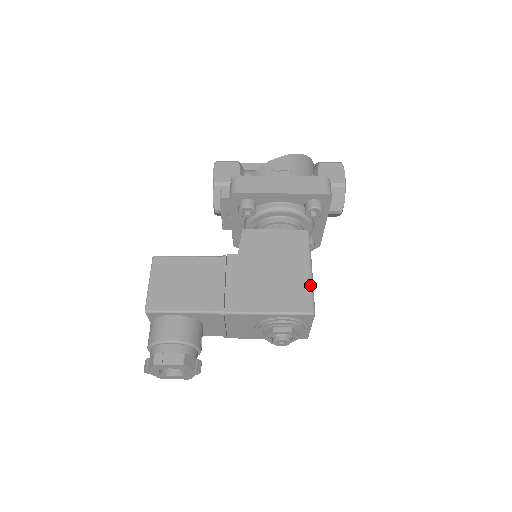
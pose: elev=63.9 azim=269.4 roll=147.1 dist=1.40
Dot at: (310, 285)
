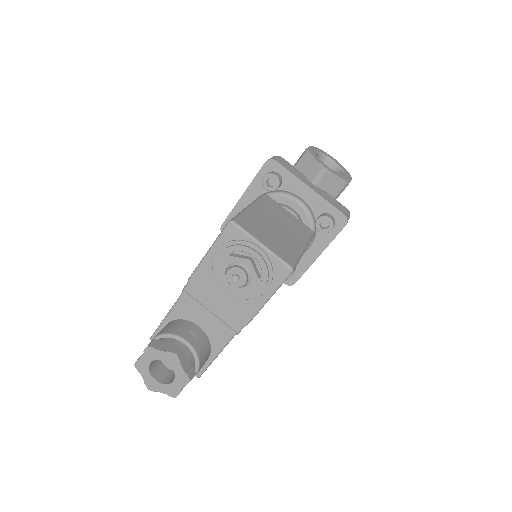
Dot at: (240, 212)
